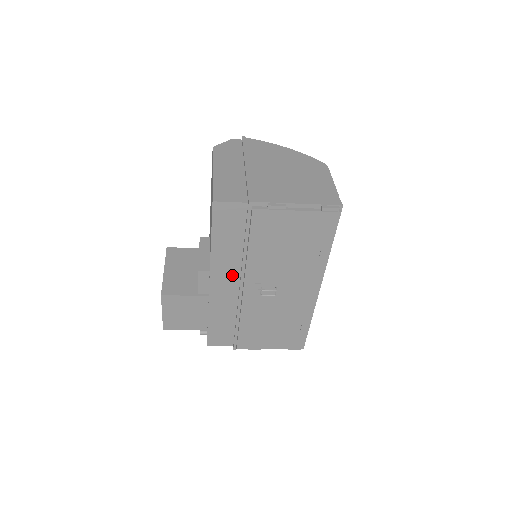
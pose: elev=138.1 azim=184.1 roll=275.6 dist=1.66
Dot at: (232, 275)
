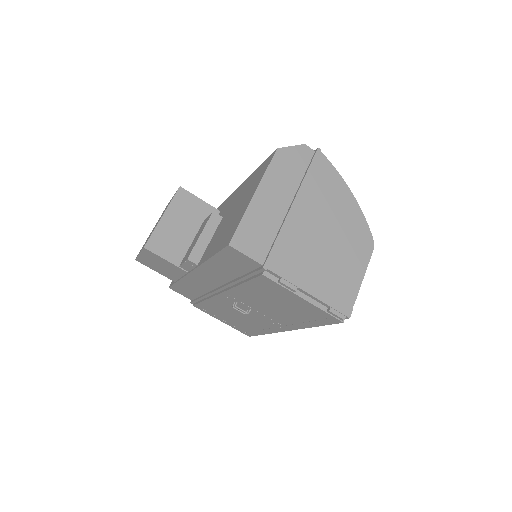
Dot at: (217, 280)
